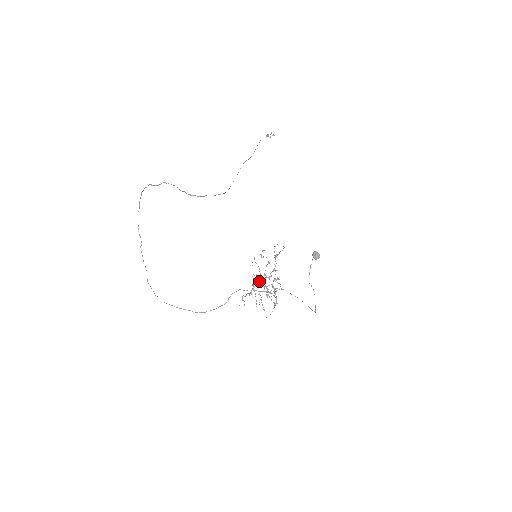
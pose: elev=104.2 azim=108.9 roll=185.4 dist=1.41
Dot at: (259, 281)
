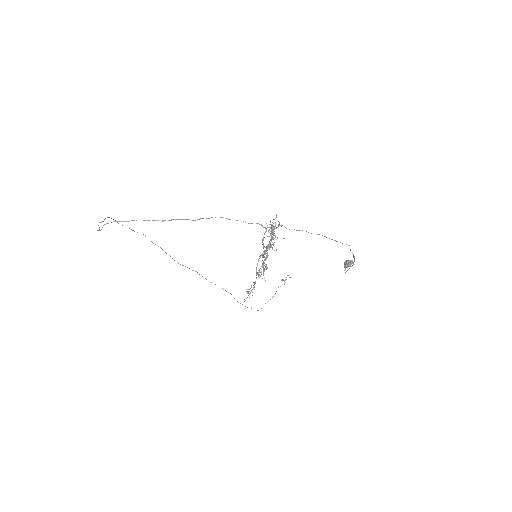
Dot at: (263, 263)
